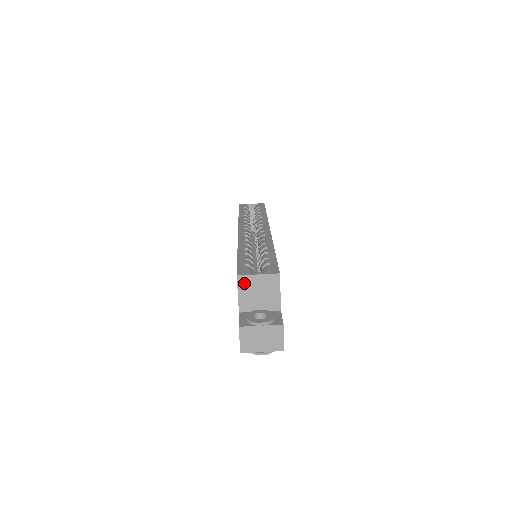
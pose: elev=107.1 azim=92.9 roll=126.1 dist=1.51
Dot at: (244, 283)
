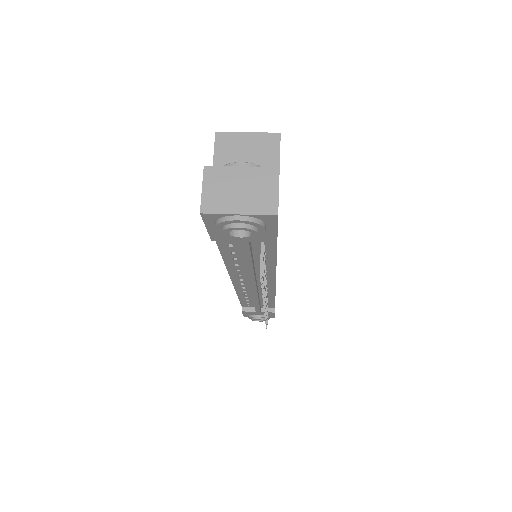
Dot at: (225, 143)
